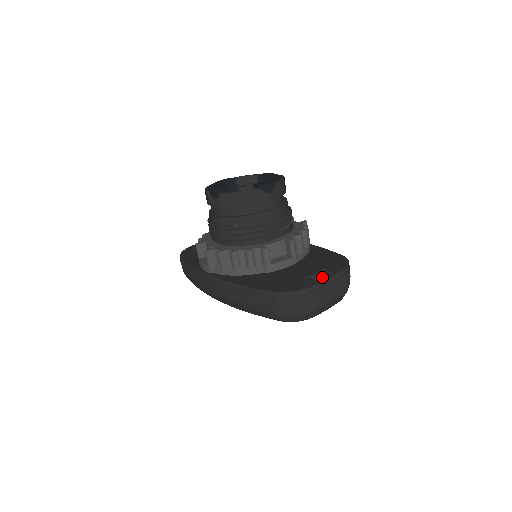
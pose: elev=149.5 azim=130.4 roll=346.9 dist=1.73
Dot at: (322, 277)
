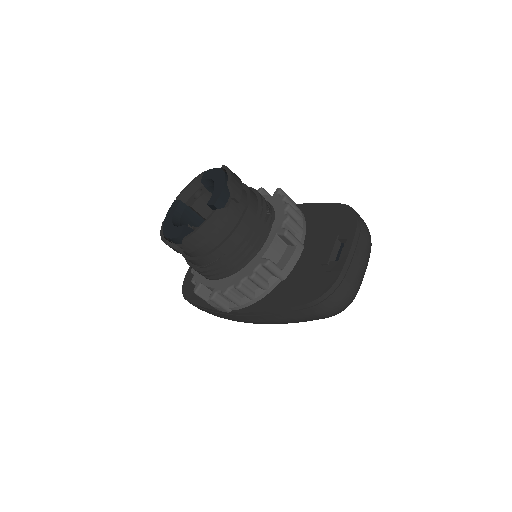
Dot at: (342, 253)
